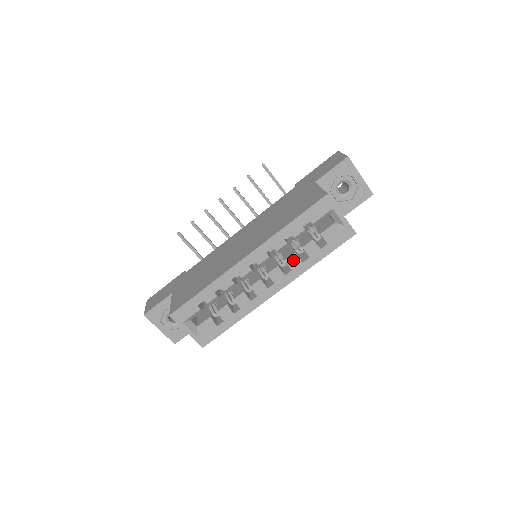
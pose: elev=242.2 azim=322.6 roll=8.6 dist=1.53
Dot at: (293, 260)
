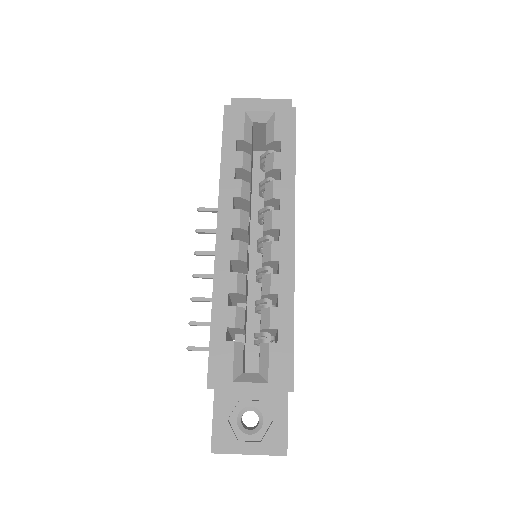
Dot at: (269, 190)
